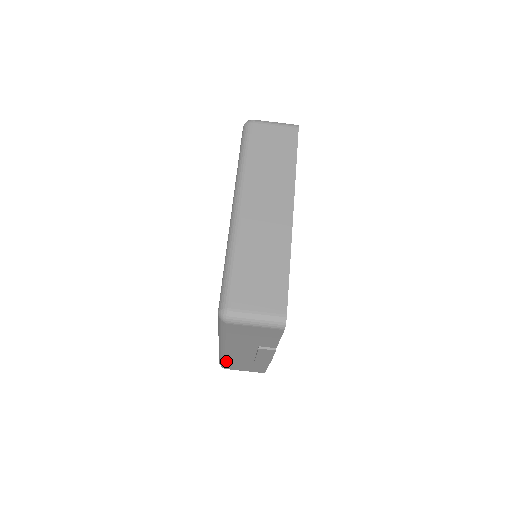
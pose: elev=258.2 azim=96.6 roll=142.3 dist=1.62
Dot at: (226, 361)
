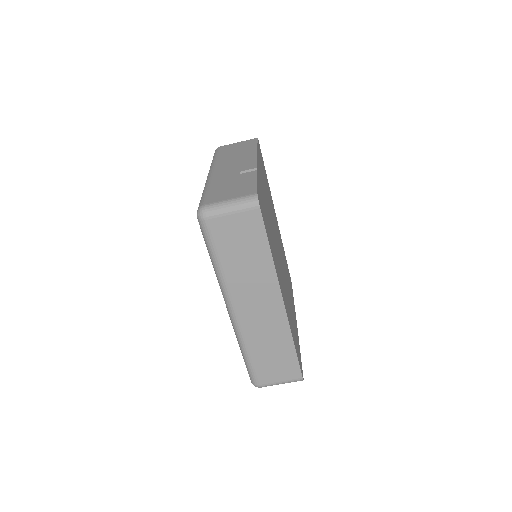
Dot at: occluded
